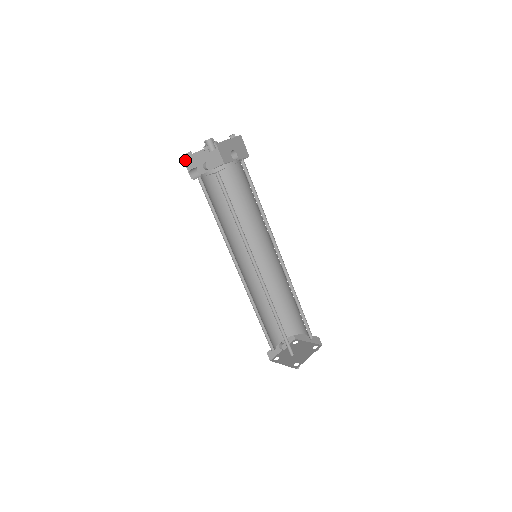
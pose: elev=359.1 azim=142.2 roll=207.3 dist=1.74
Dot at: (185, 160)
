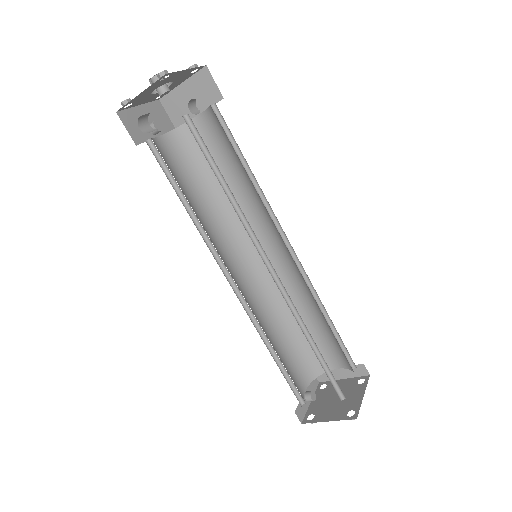
Dot at: (121, 115)
